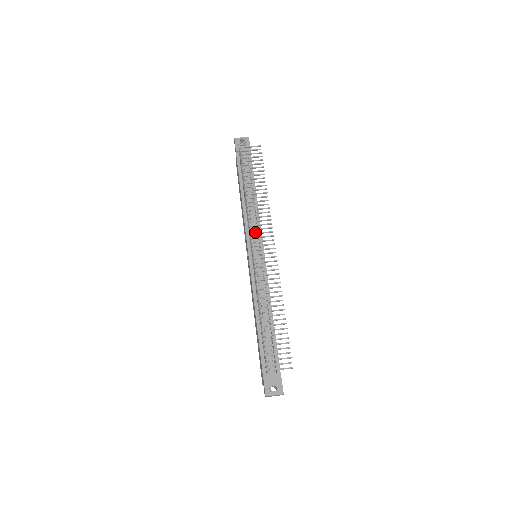
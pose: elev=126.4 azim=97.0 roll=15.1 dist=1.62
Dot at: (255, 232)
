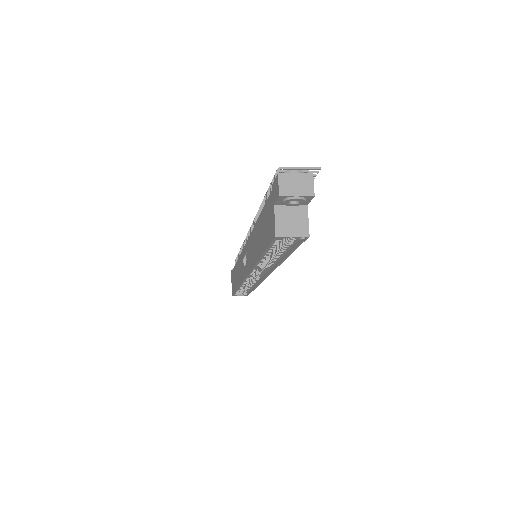
Dot at: occluded
